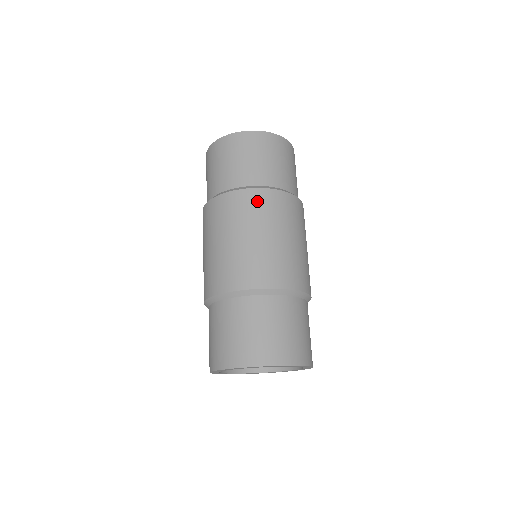
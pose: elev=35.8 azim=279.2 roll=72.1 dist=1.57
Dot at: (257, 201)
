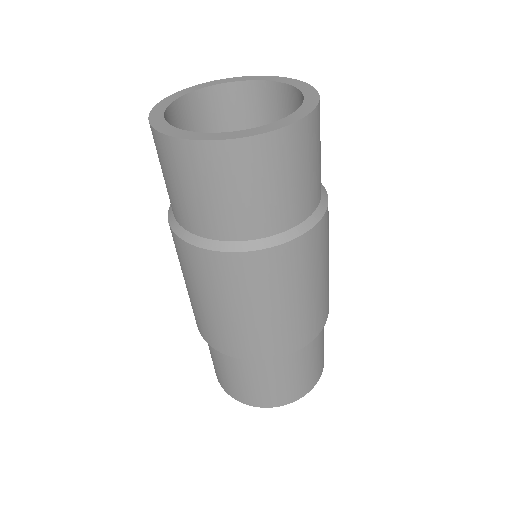
Dot at: (254, 269)
